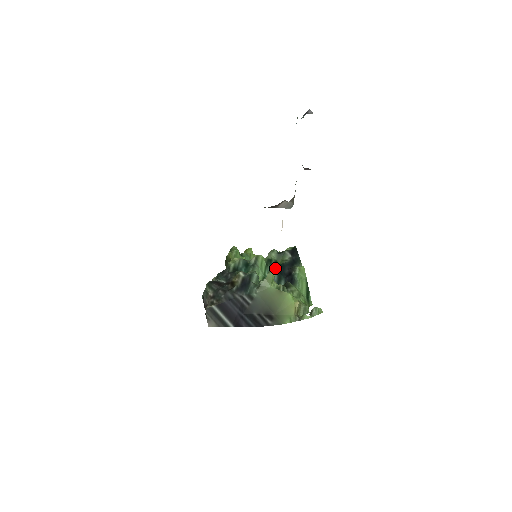
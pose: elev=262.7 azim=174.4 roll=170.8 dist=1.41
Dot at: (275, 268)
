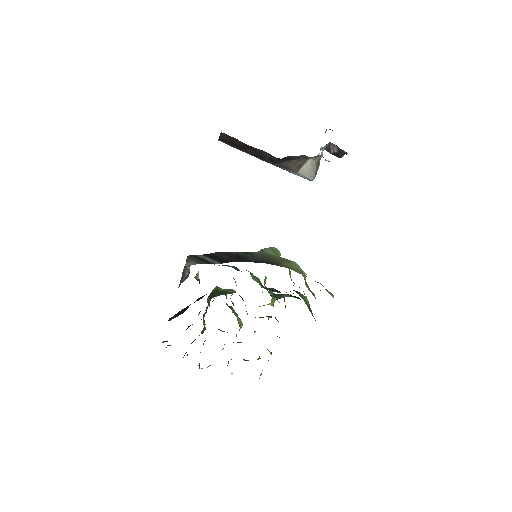
Dot at: (272, 288)
